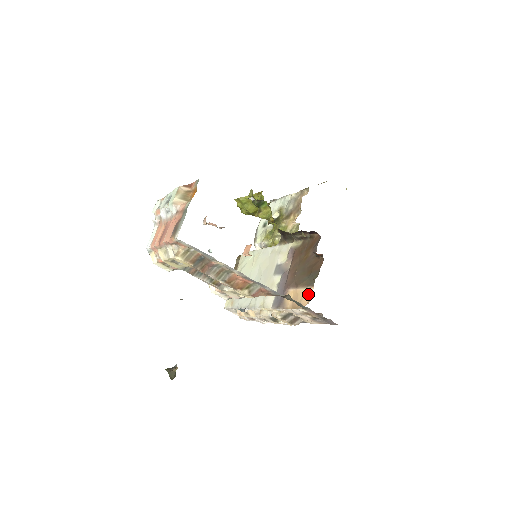
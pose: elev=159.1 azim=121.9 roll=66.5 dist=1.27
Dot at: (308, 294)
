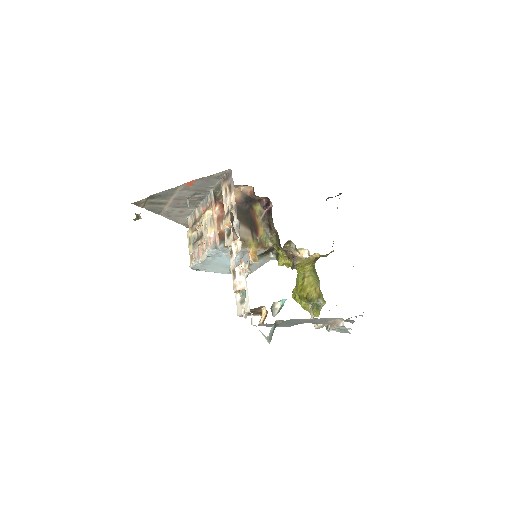
Dot at: occluded
